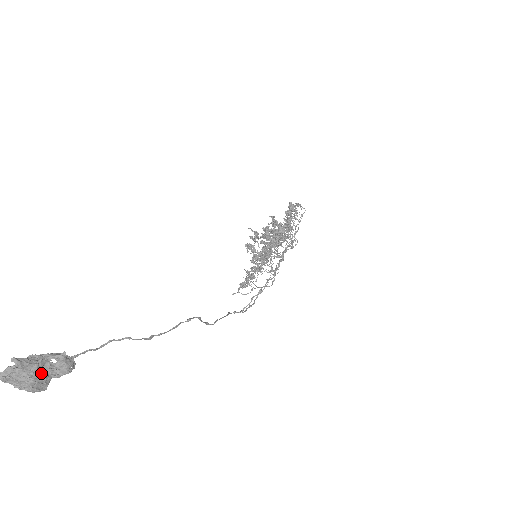
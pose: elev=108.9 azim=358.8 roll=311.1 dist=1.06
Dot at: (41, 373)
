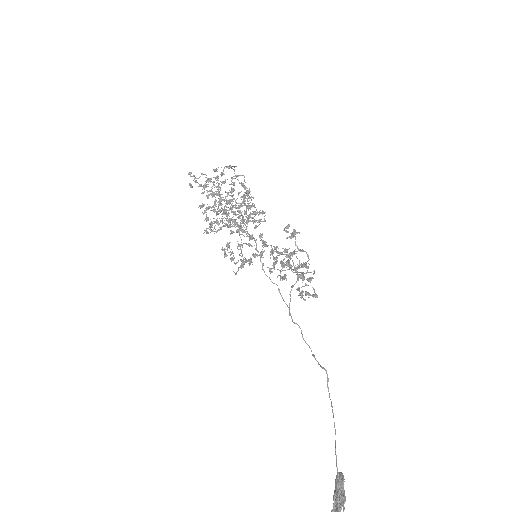
Dot at: (344, 495)
